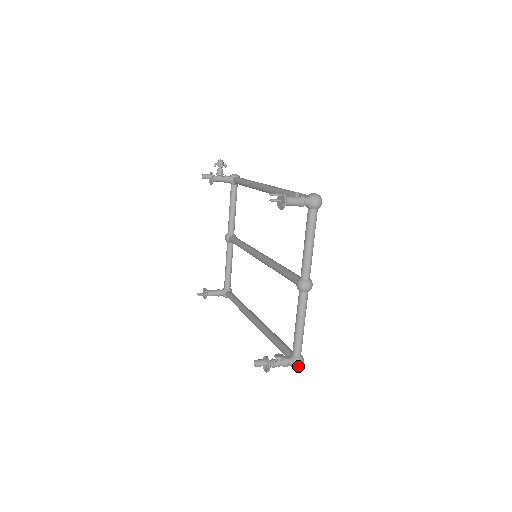
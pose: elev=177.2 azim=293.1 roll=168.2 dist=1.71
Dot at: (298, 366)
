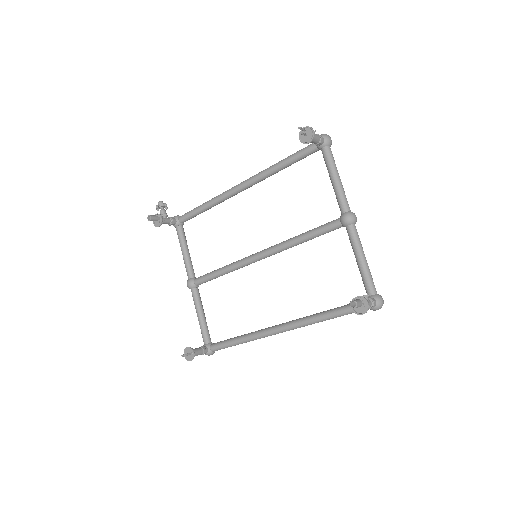
Dot at: (382, 303)
